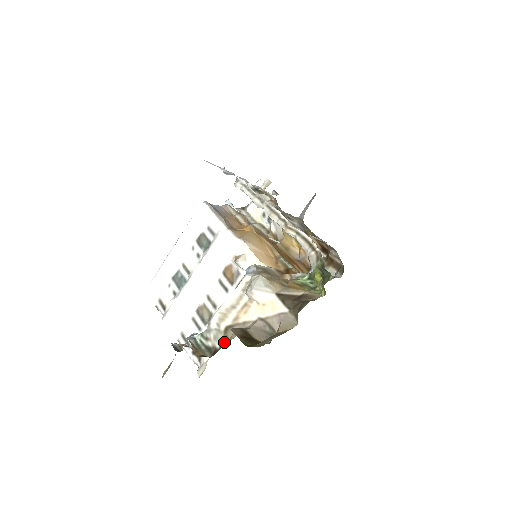
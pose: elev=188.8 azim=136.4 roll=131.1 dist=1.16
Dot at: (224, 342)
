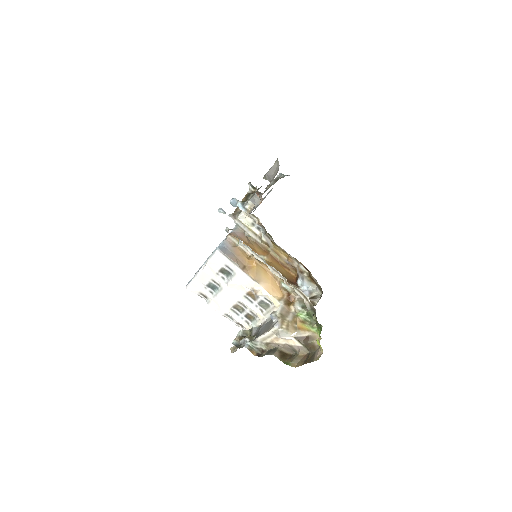
Dot at: (267, 347)
